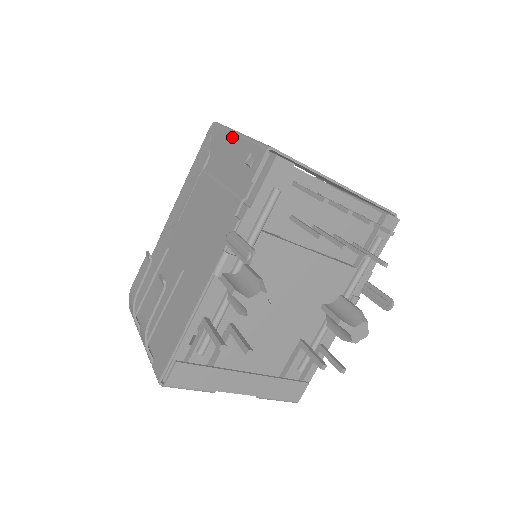
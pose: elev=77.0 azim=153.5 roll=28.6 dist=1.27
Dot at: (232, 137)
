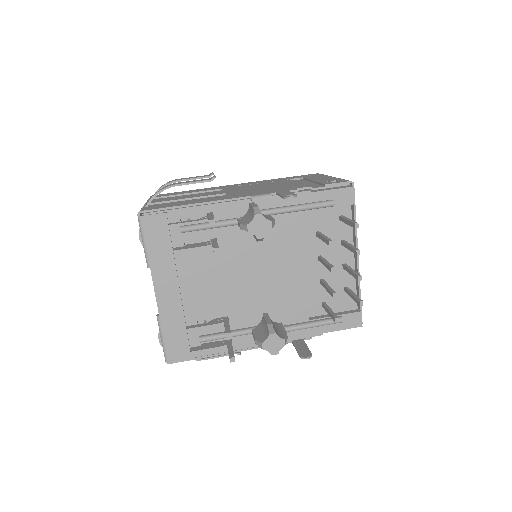
Dot at: (329, 176)
